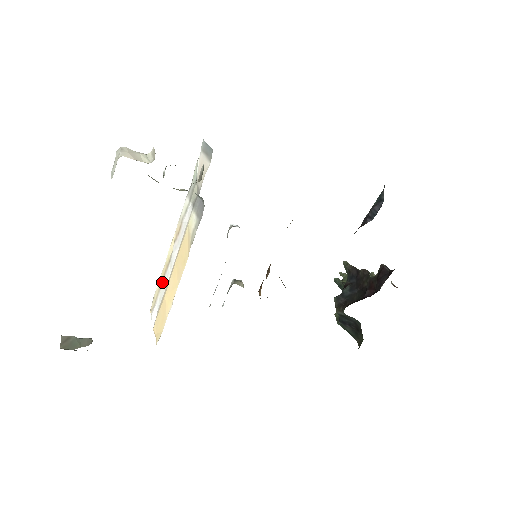
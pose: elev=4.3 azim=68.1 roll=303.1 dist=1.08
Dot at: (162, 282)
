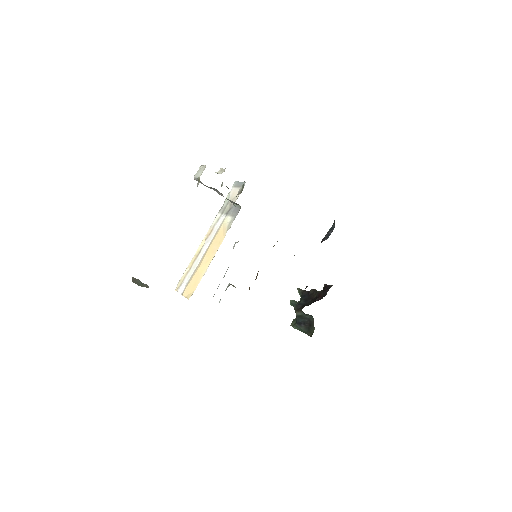
Dot at: (191, 267)
